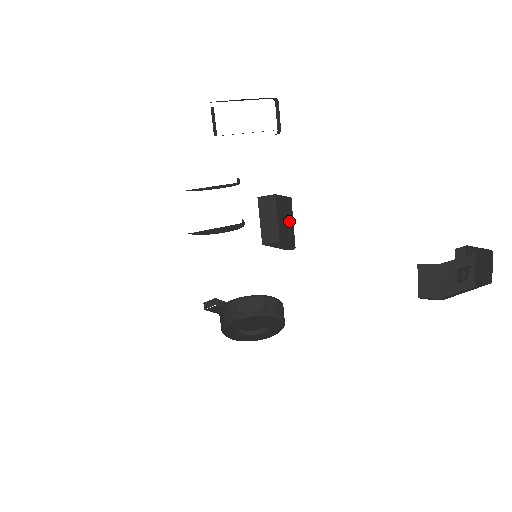
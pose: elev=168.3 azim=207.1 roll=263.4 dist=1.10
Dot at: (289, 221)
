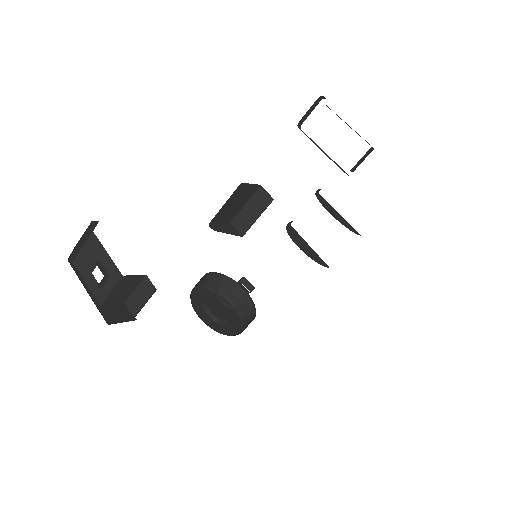
Dot at: occluded
